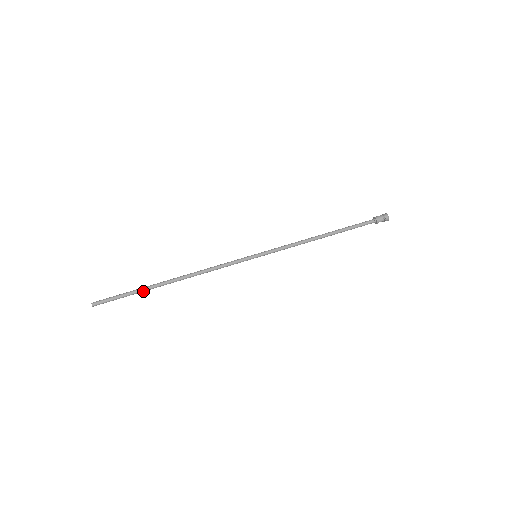
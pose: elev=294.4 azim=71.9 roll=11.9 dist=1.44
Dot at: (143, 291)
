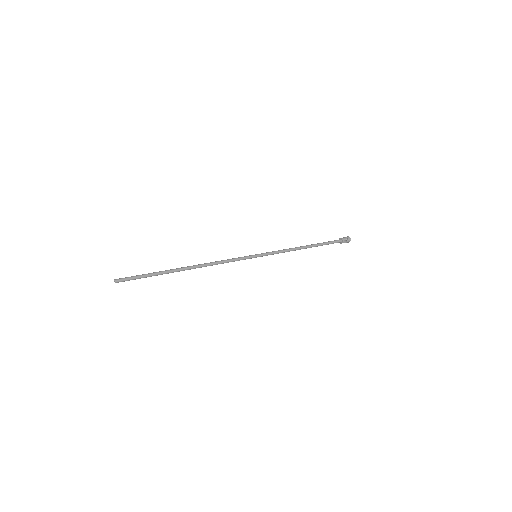
Dot at: (162, 273)
